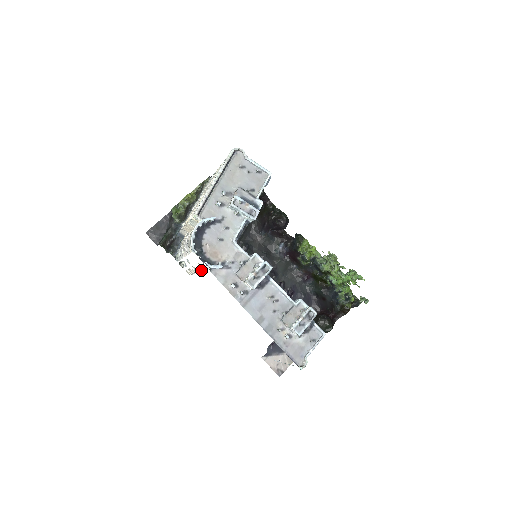
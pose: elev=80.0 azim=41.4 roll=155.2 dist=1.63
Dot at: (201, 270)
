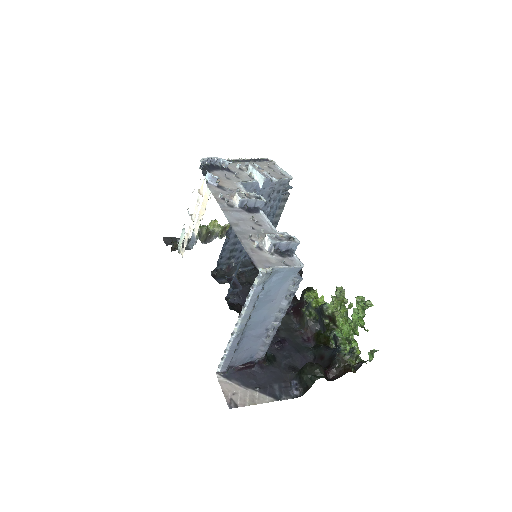
Dot at: (197, 206)
